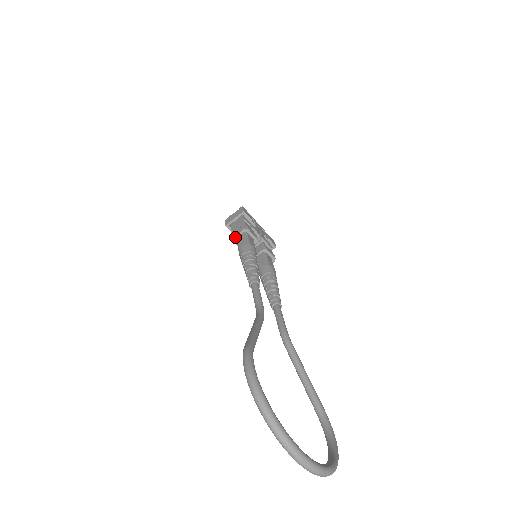
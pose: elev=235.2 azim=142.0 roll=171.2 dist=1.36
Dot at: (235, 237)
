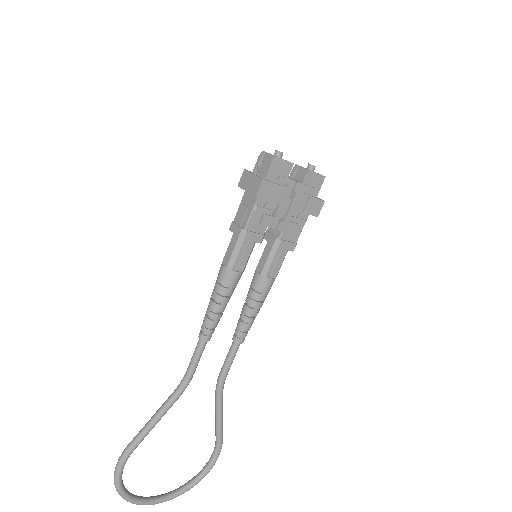
Dot at: (231, 230)
